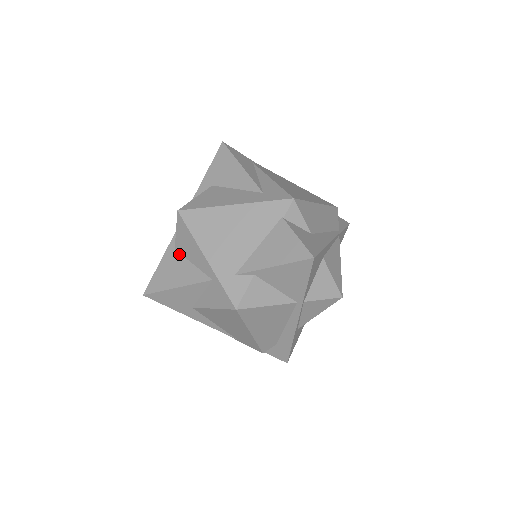
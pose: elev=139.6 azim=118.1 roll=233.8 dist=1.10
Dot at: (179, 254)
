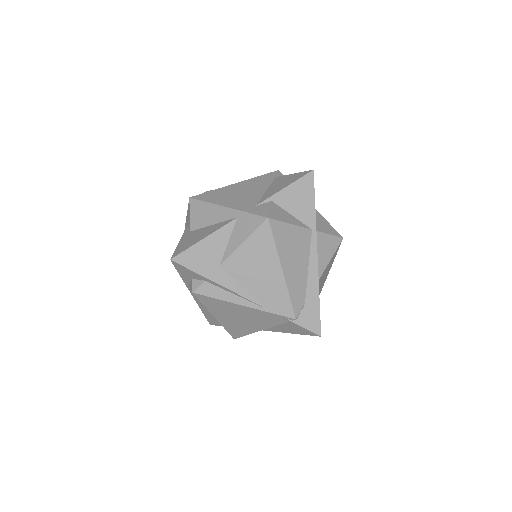
Dot at: (196, 230)
